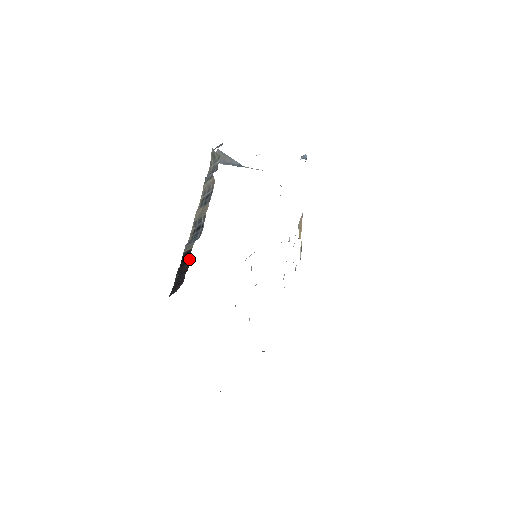
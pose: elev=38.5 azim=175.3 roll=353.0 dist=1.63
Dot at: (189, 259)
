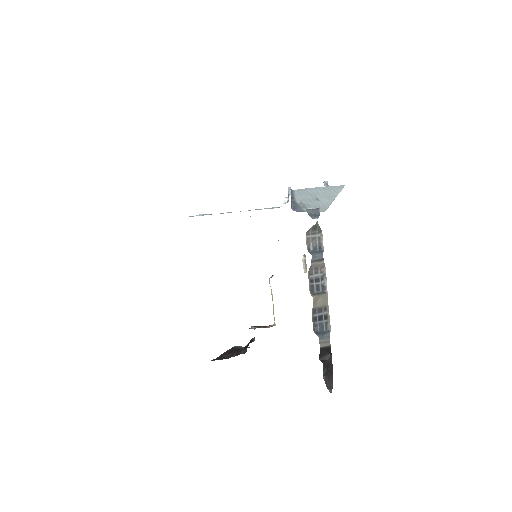
Dot at: (330, 355)
